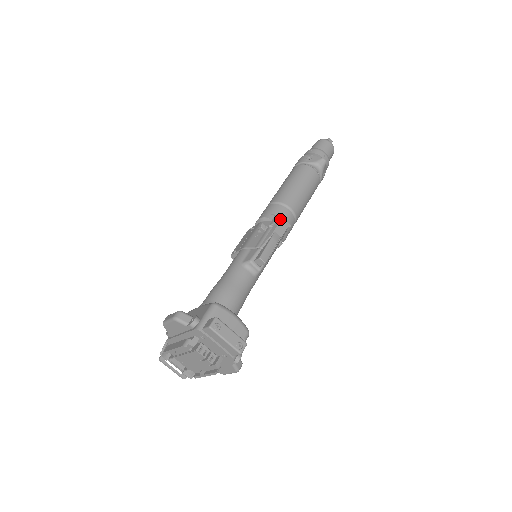
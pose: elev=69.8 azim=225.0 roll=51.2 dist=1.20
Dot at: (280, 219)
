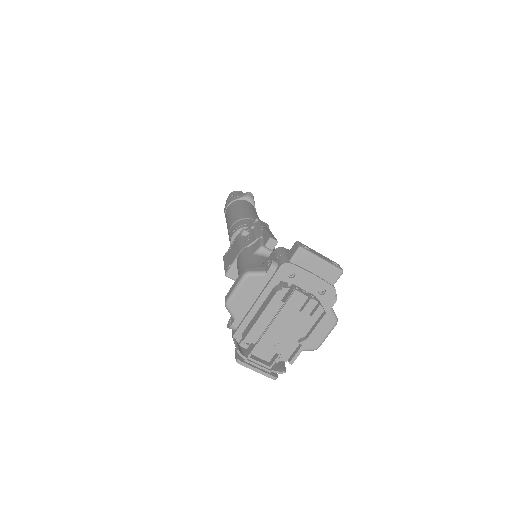
Dot at: (257, 220)
